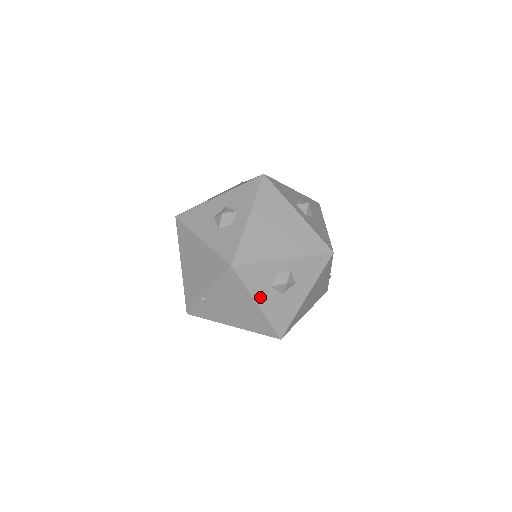
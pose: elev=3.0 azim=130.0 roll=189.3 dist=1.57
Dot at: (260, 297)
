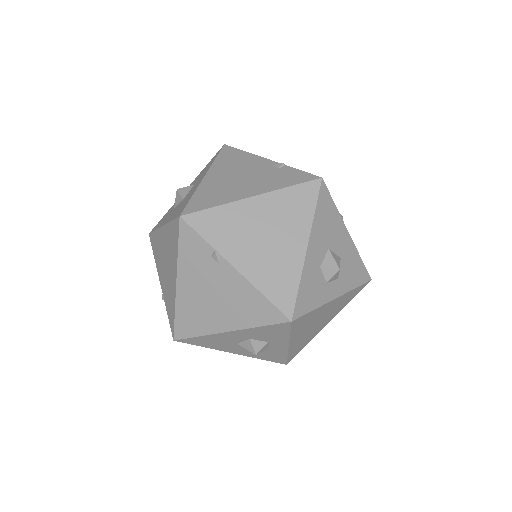
Dot at: occluded
